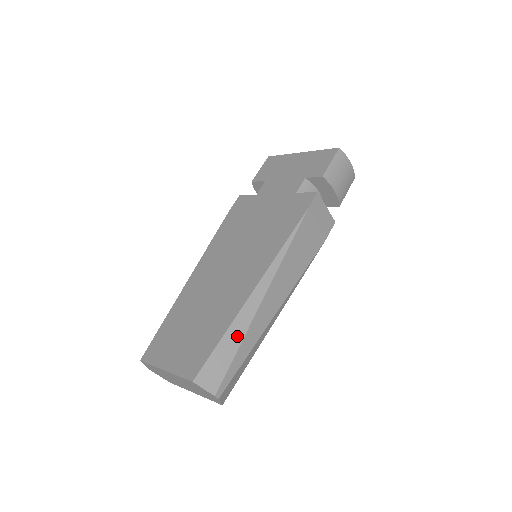
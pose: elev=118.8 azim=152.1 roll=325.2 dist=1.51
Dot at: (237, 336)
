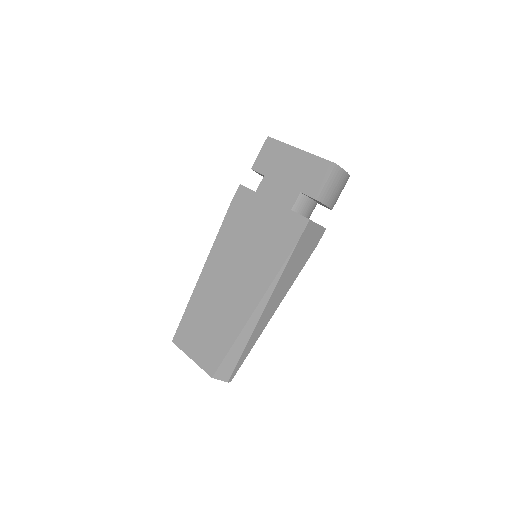
Dot at: (242, 345)
